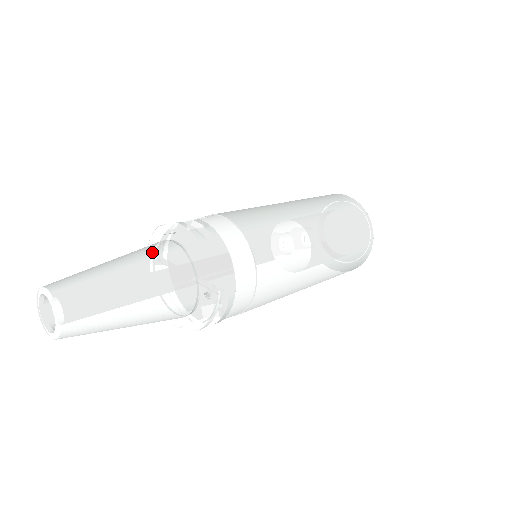
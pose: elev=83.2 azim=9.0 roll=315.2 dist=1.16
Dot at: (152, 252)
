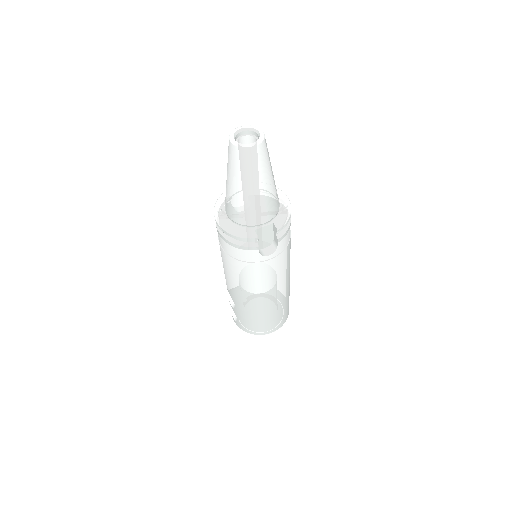
Dot at: occluded
